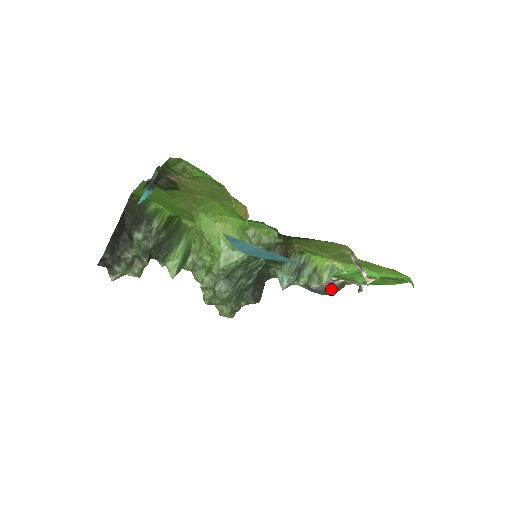
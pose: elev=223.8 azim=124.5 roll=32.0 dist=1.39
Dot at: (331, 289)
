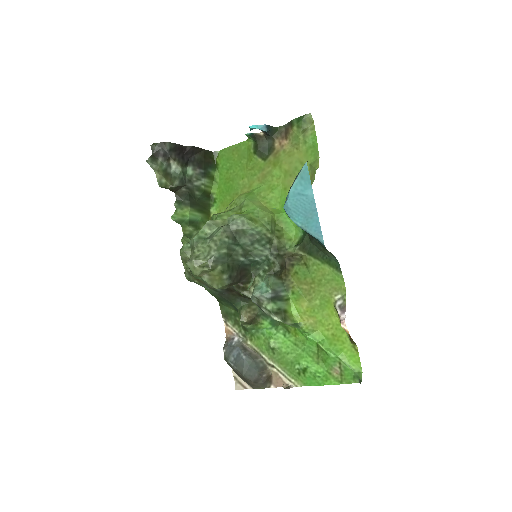
Dot at: (260, 370)
